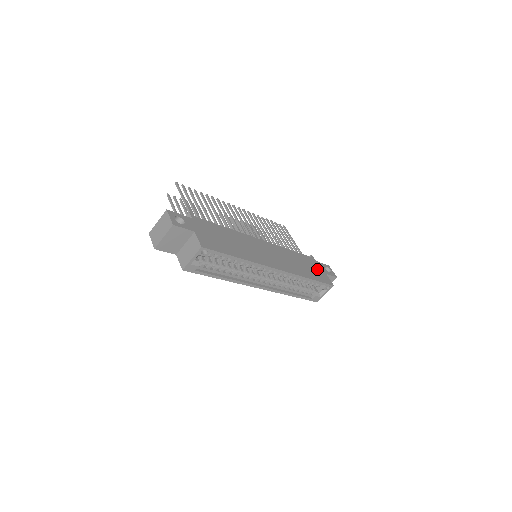
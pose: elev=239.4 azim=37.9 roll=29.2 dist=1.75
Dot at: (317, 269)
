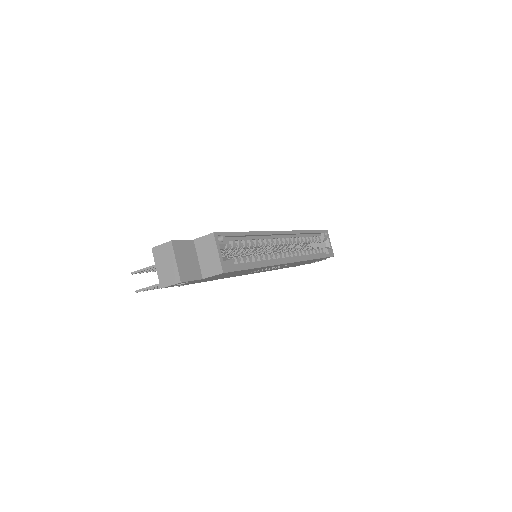
Dot at: occluded
